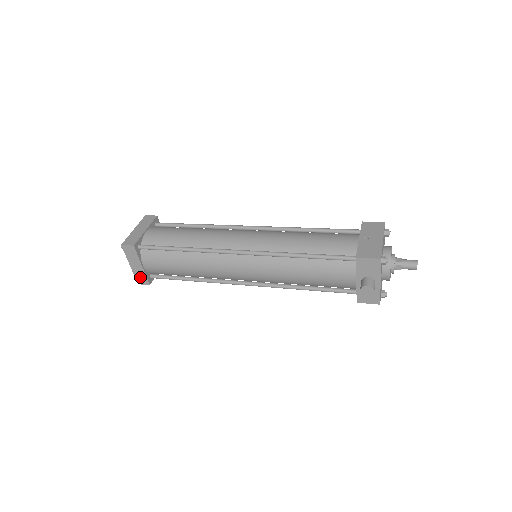
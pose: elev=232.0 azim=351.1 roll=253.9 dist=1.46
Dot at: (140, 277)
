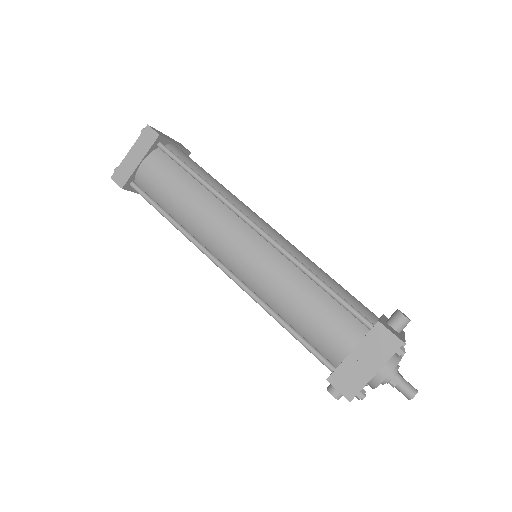
Dot at: occluded
